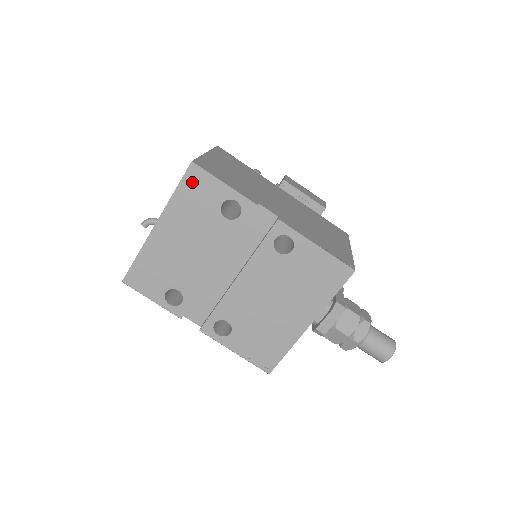
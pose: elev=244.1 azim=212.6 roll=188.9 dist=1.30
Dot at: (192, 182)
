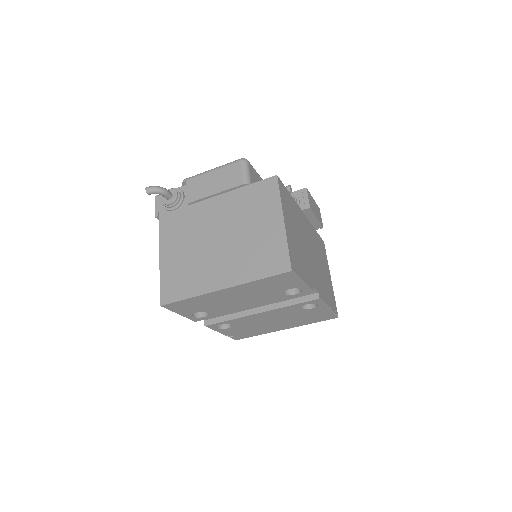
Dot at: (279, 278)
